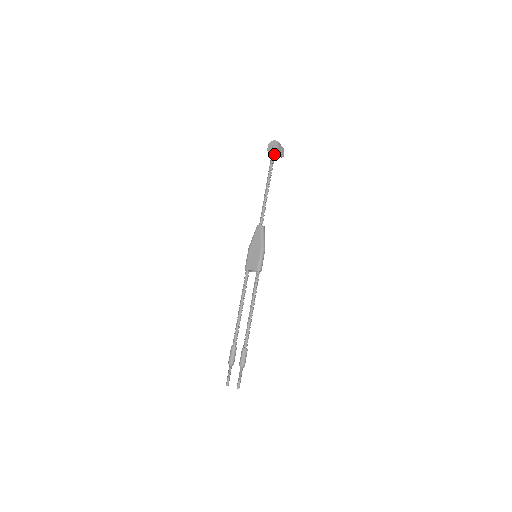
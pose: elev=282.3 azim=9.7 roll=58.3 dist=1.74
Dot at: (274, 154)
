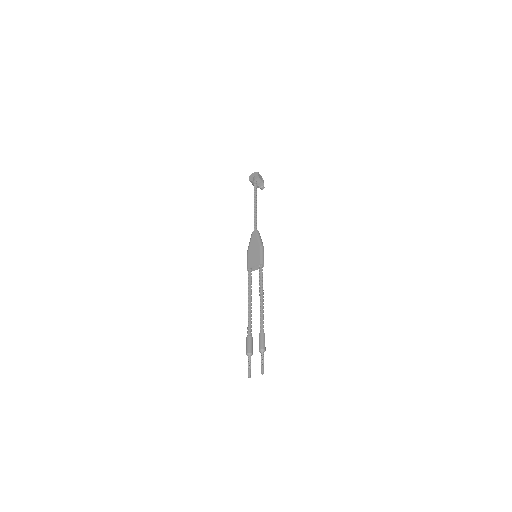
Dot at: (256, 182)
